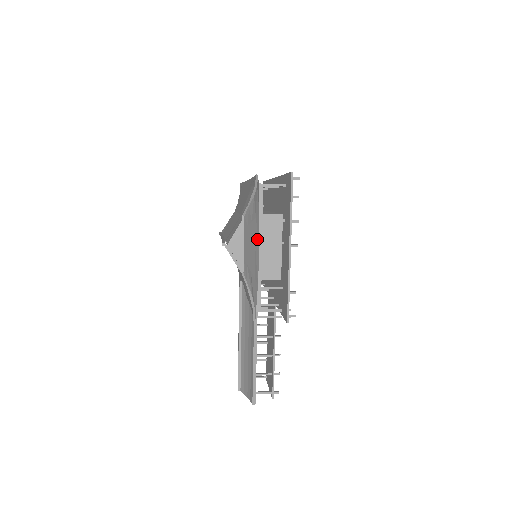
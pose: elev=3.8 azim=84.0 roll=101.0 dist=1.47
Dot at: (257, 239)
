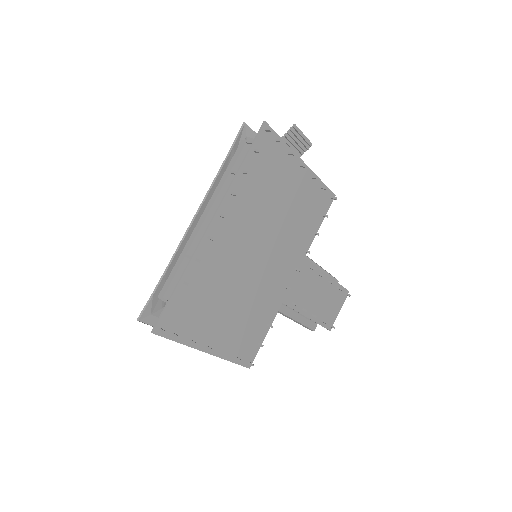
Dot at: occluded
